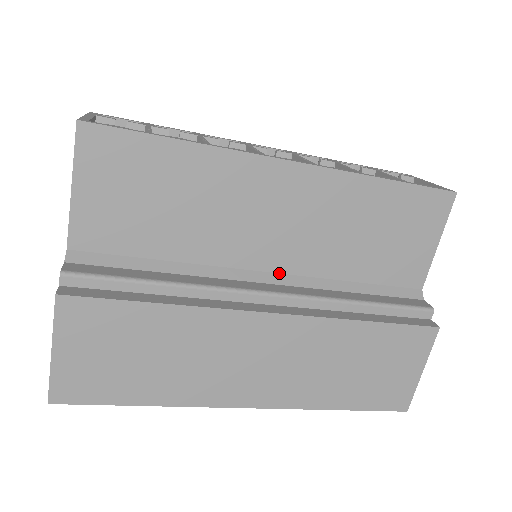
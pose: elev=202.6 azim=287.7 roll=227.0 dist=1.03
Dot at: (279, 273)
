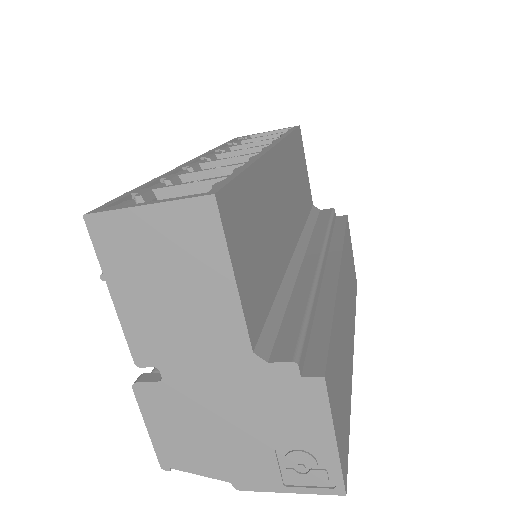
Dot at: (295, 247)
